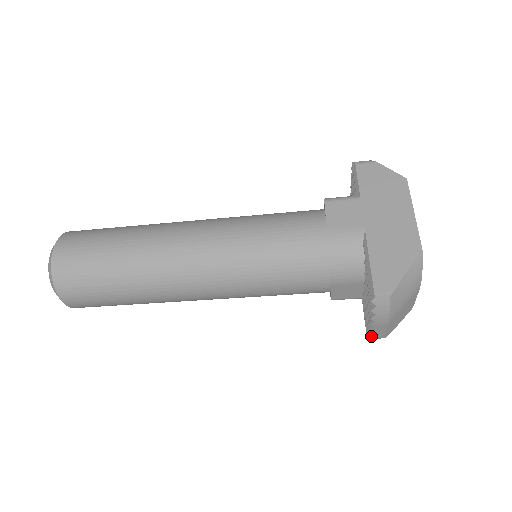
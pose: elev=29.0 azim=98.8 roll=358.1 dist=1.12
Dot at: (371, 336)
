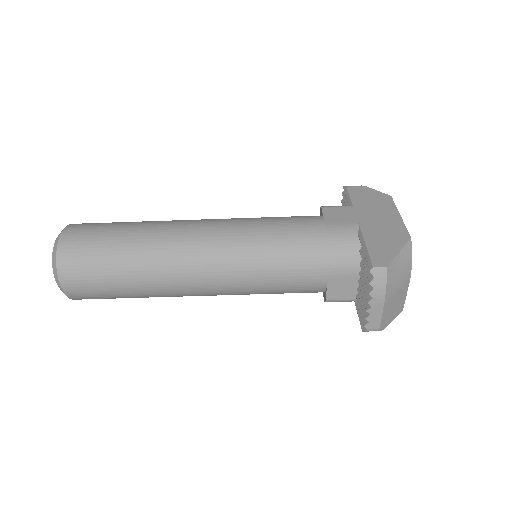
Dot at: (367, 325)
